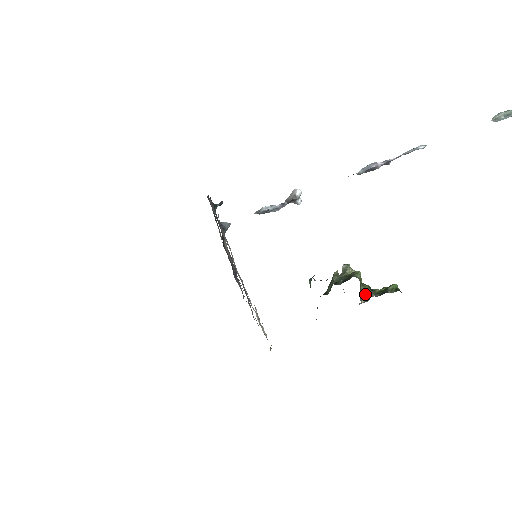
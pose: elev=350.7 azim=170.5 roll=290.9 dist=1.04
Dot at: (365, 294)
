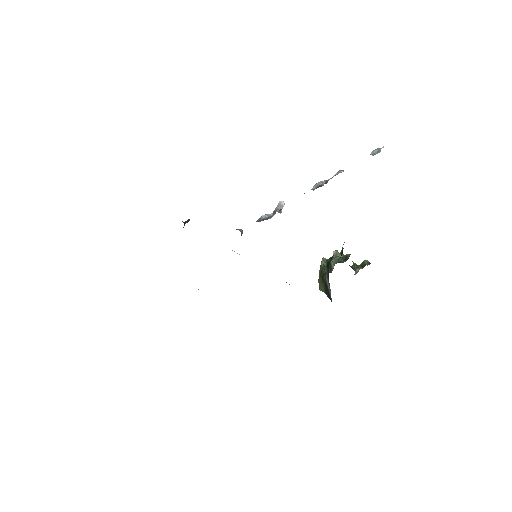
Dot at: (356, 268)
